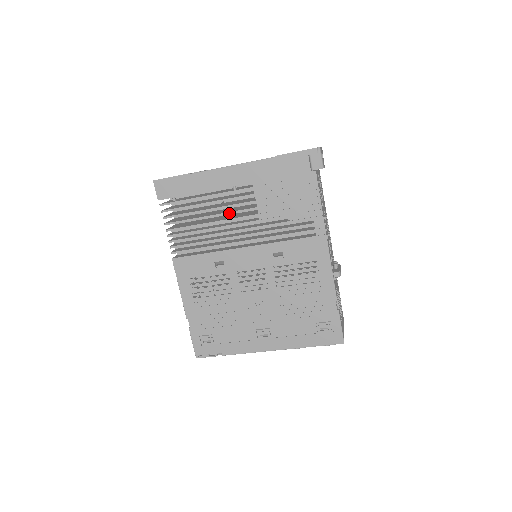
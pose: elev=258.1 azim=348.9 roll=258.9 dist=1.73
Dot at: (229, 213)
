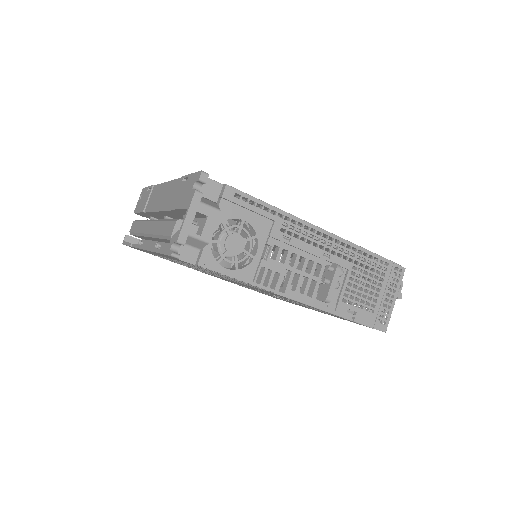
Dot at: occluded
